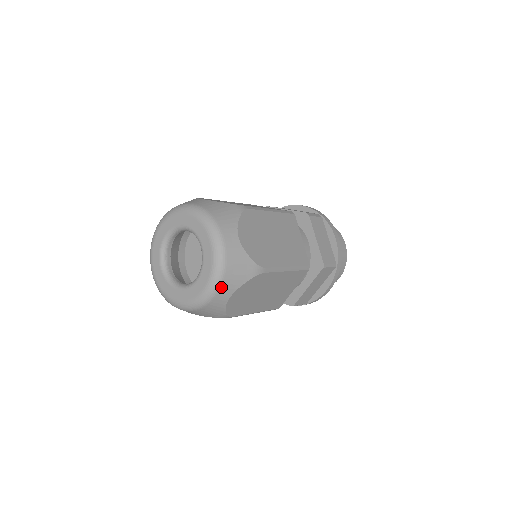
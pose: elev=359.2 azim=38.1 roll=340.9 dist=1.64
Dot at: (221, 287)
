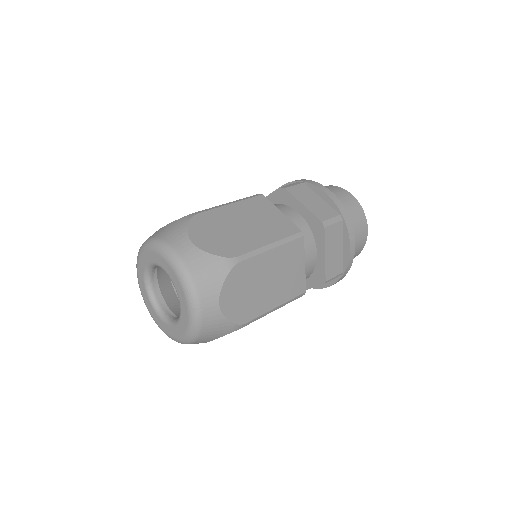
Dot at: (196, 341)
